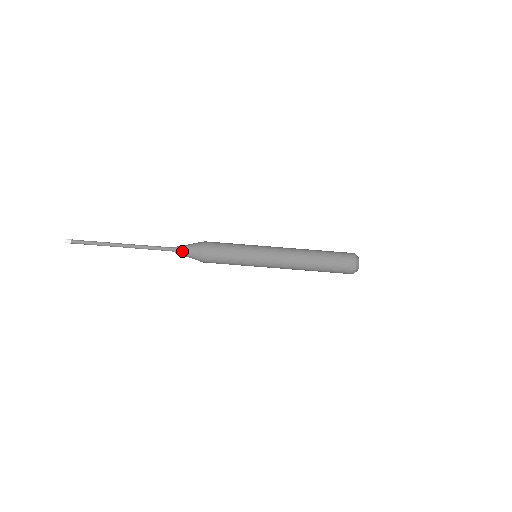
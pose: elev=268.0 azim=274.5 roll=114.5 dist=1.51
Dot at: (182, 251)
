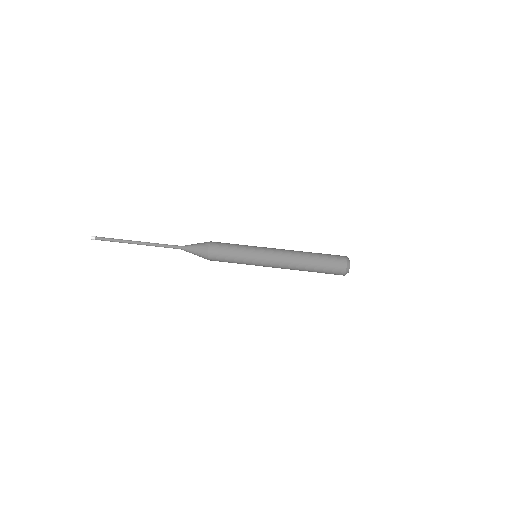
Dot at: (191, 246)
